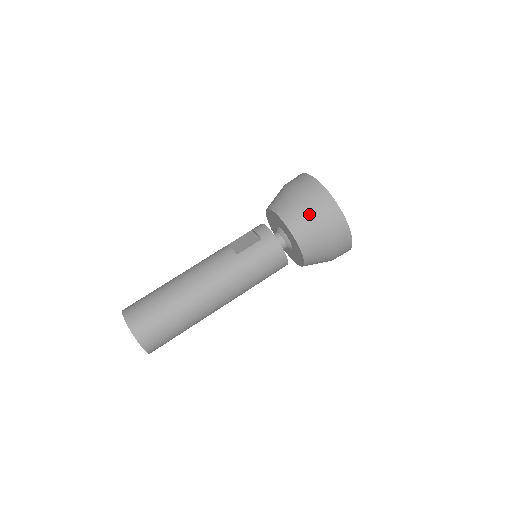
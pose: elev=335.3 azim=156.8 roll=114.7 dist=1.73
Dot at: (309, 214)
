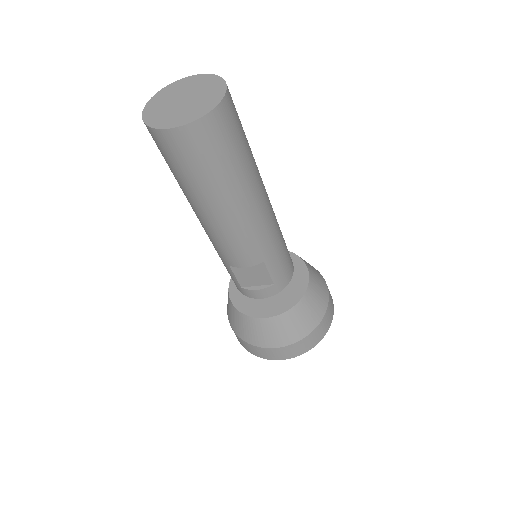
Dot at: (312, 266)
